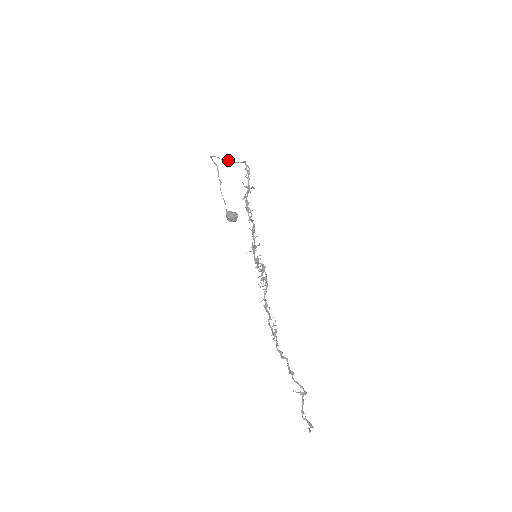
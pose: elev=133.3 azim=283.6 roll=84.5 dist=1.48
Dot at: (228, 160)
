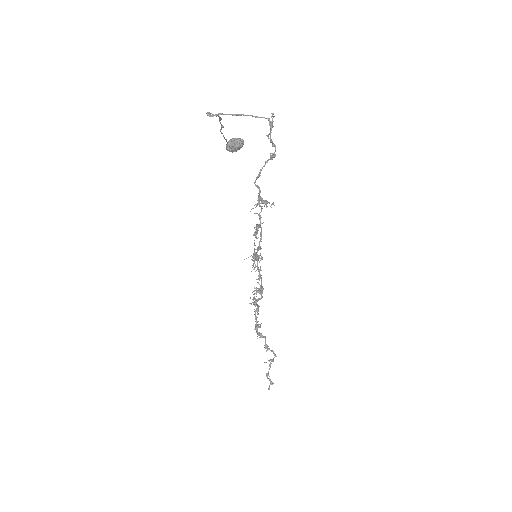
Dot at: (241, 115)
